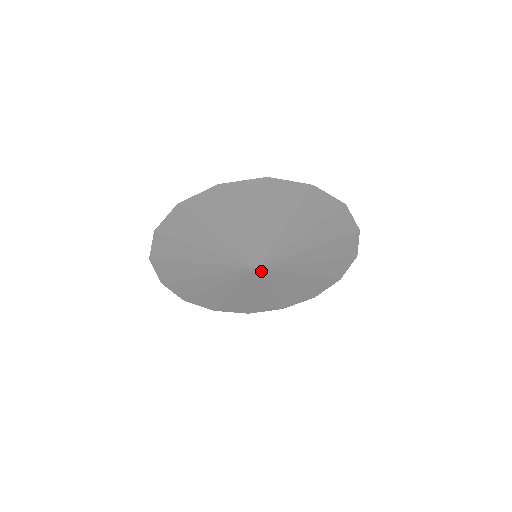
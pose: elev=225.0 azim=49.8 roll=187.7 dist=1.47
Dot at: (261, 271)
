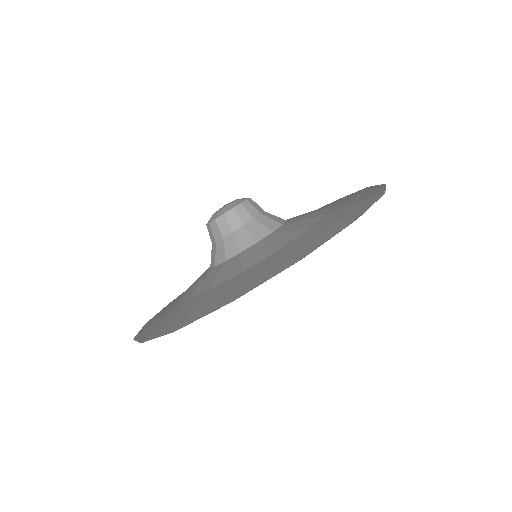
Dot at: occluded
